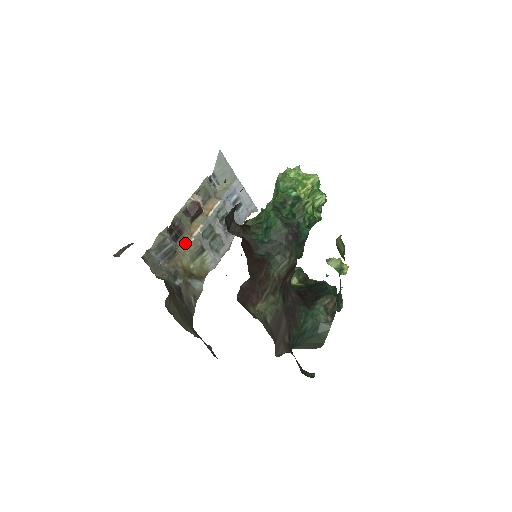
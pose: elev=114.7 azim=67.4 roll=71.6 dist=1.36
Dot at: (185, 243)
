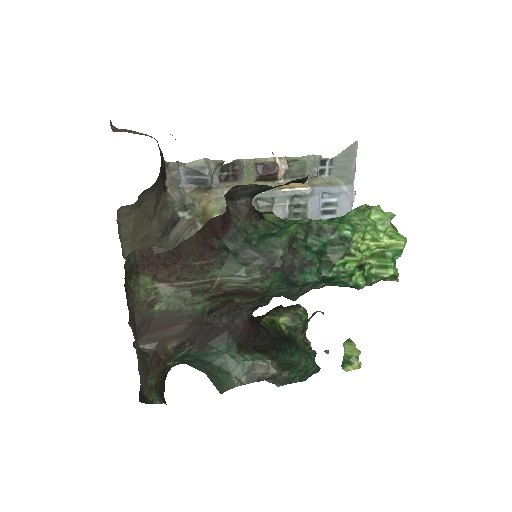
Dot at: occluded
